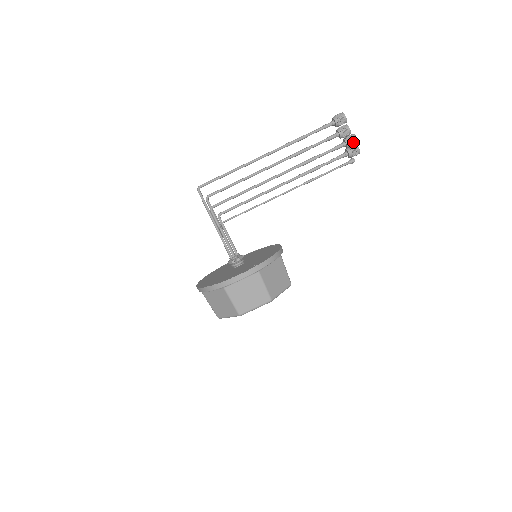
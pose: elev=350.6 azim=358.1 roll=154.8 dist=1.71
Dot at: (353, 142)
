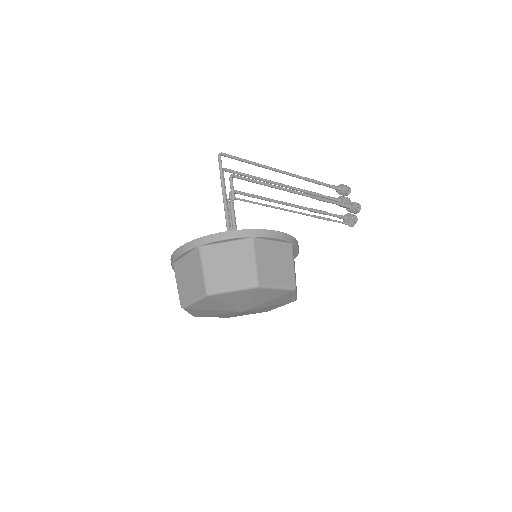
Dot at: (358, 207)
